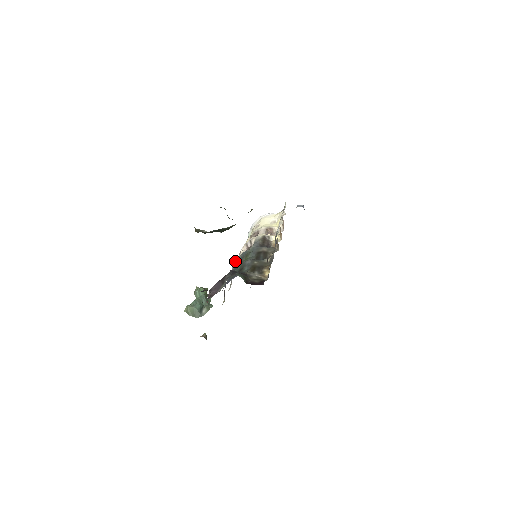
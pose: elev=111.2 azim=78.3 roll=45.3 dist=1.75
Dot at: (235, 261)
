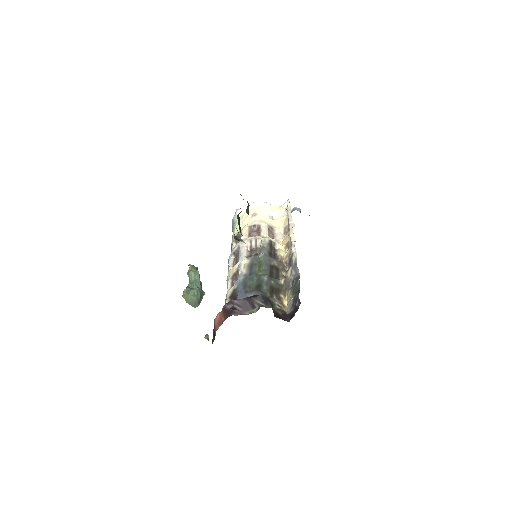
Dot at: (243, 261)
